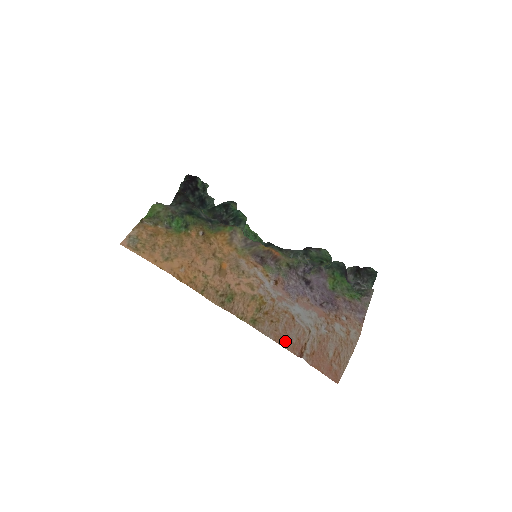
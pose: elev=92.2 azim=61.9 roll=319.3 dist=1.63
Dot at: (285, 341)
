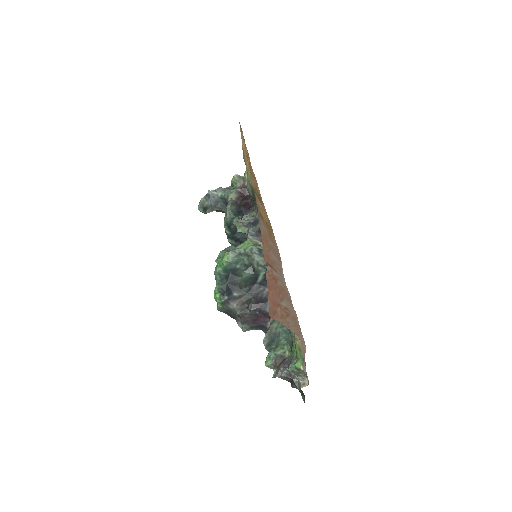
Dot at: (267, 247)
